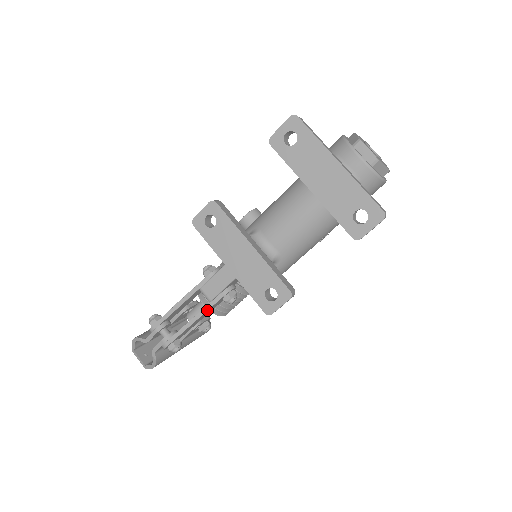
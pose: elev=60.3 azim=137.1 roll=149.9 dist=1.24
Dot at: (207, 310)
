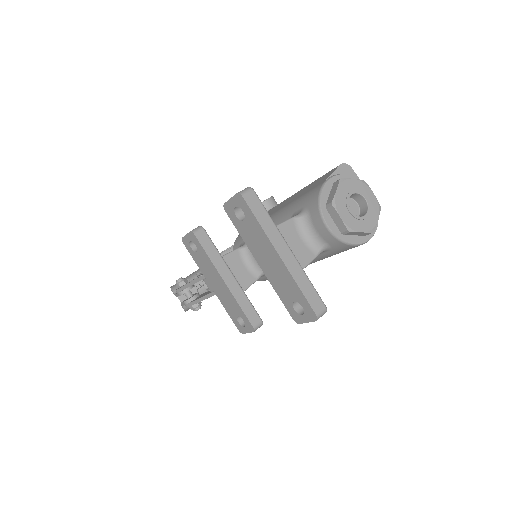
Dot at: occluded
